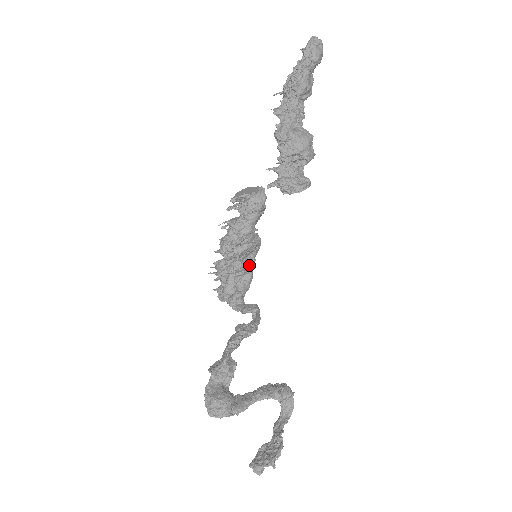
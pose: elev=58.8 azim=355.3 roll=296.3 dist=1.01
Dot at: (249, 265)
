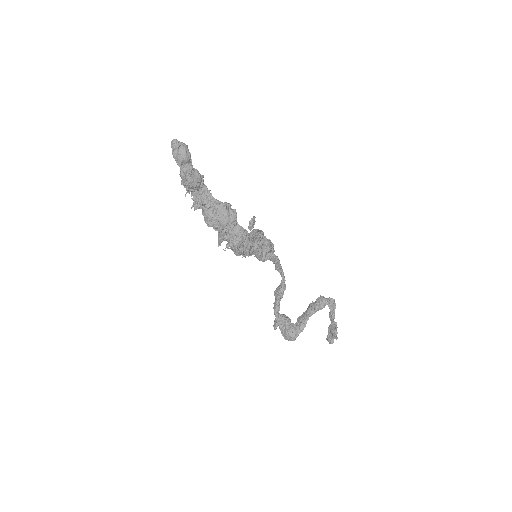
Dot at: (260, 241)
